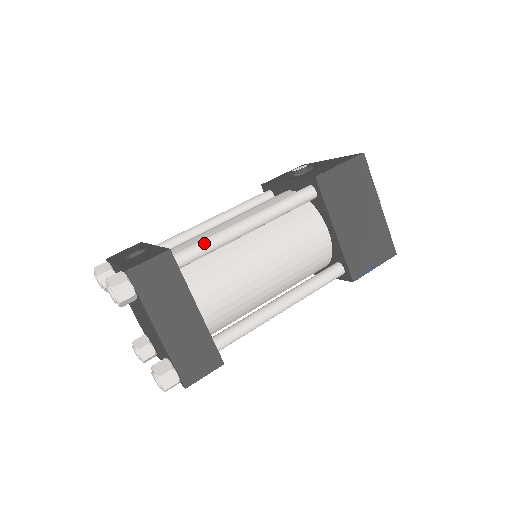
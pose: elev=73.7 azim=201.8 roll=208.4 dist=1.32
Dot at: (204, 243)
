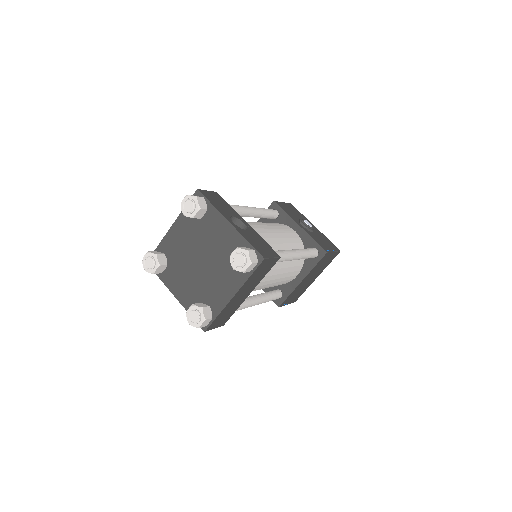
Dot at: (282, 257)
